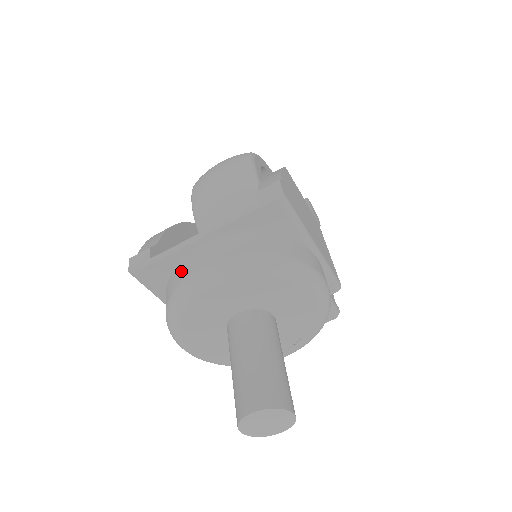
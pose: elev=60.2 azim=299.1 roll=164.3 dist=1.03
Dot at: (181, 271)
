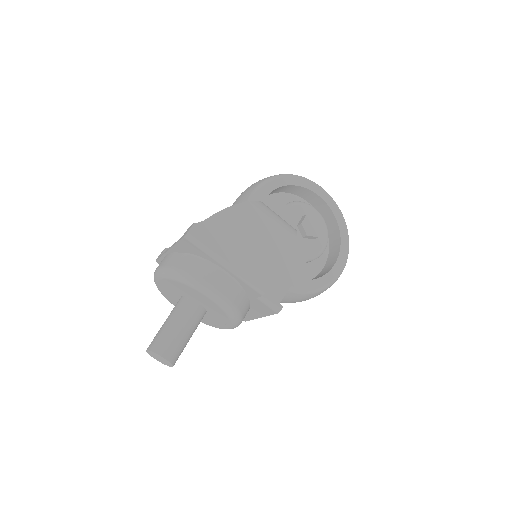
Dot at: occluded
